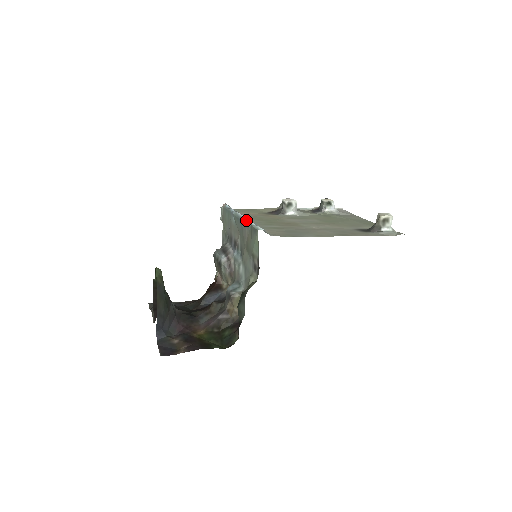
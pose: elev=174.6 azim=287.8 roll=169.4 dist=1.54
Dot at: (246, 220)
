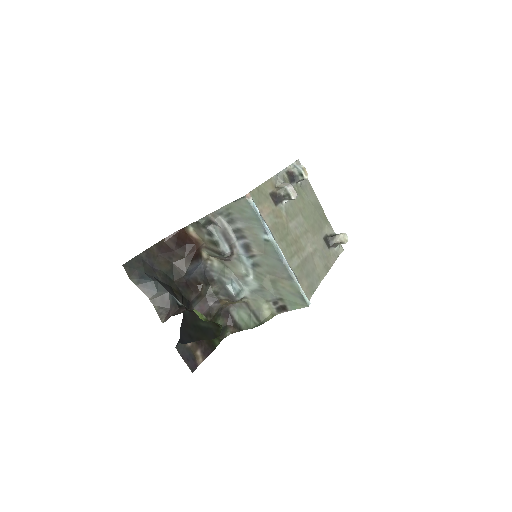
Dot at: (289, 268)
